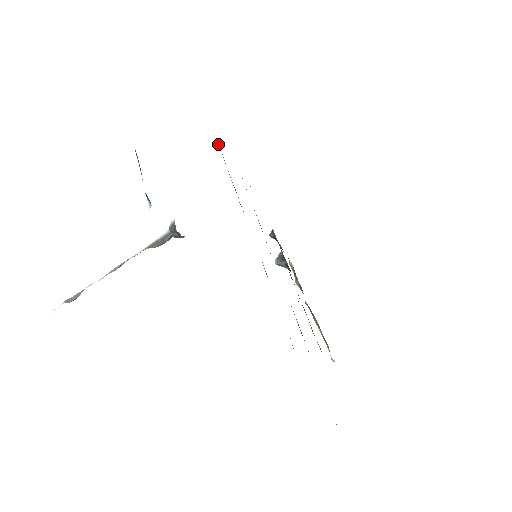
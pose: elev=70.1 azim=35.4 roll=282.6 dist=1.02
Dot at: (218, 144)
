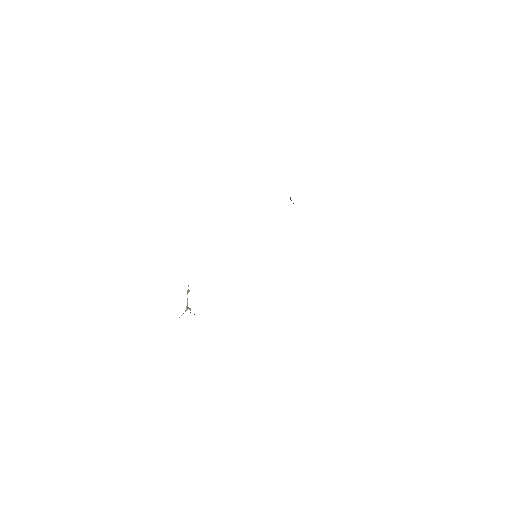
Dot at: occluded
